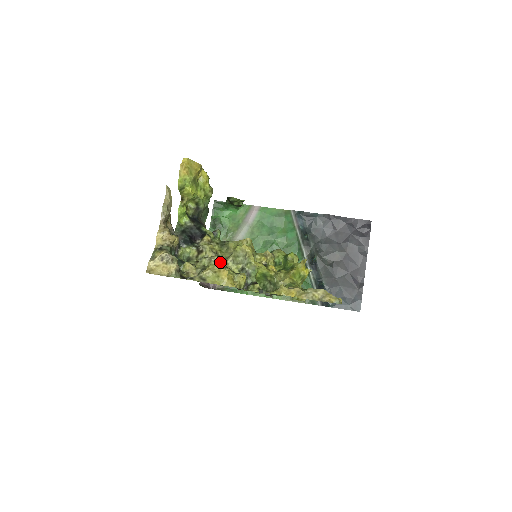
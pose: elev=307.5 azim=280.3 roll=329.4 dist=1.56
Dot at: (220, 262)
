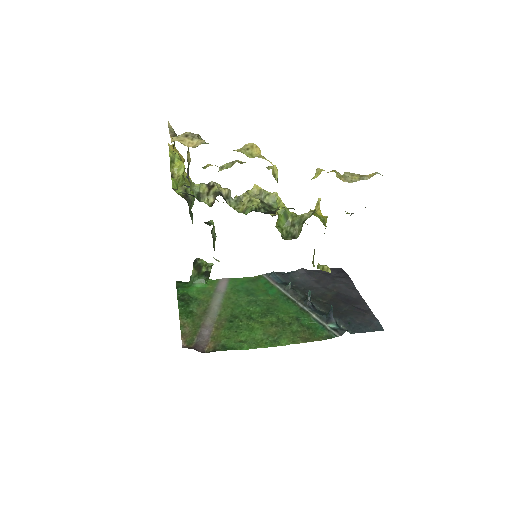
Dot at: (235, 199)
